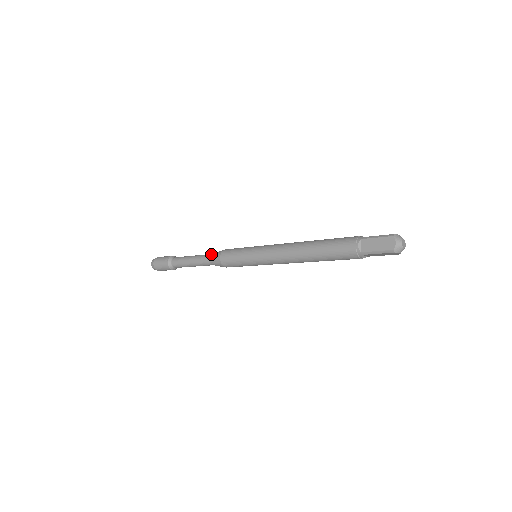
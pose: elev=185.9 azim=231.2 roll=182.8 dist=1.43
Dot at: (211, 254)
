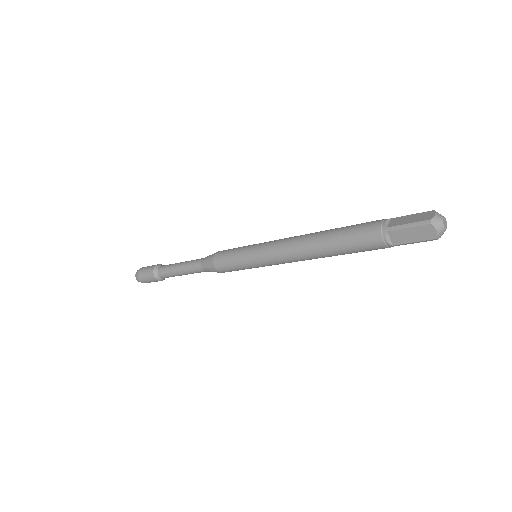
Dot at: occluded
